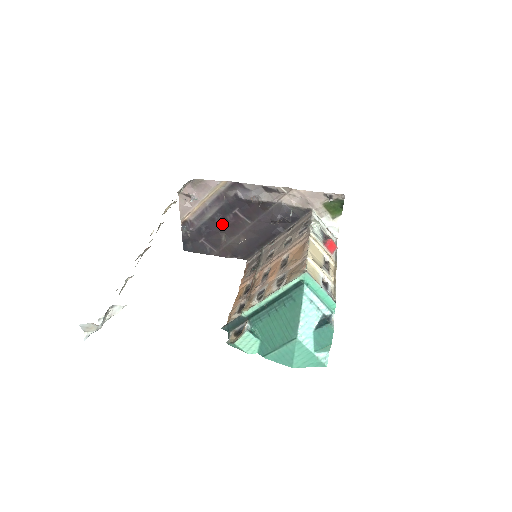
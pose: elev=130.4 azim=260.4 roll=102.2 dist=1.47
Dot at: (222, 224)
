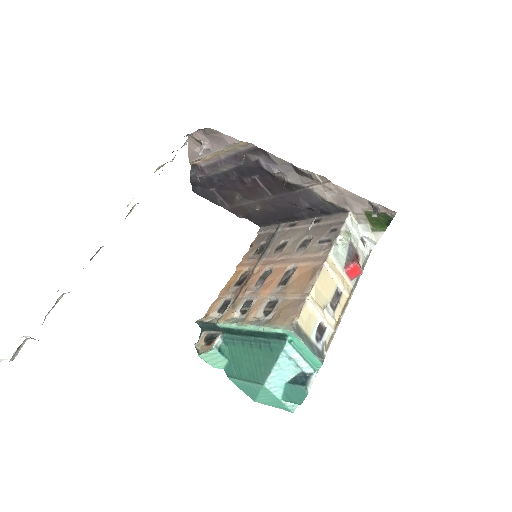
Dot at: (238, 183)
